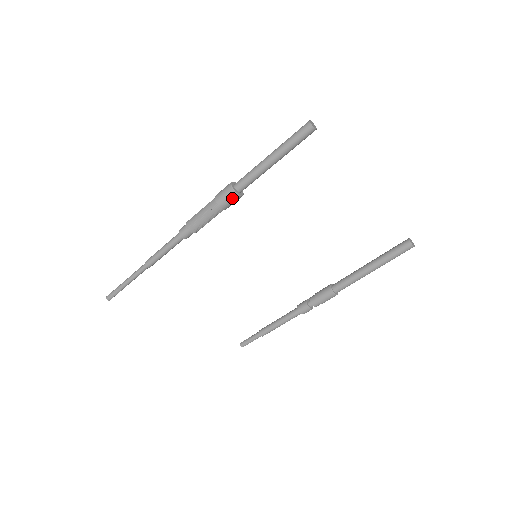
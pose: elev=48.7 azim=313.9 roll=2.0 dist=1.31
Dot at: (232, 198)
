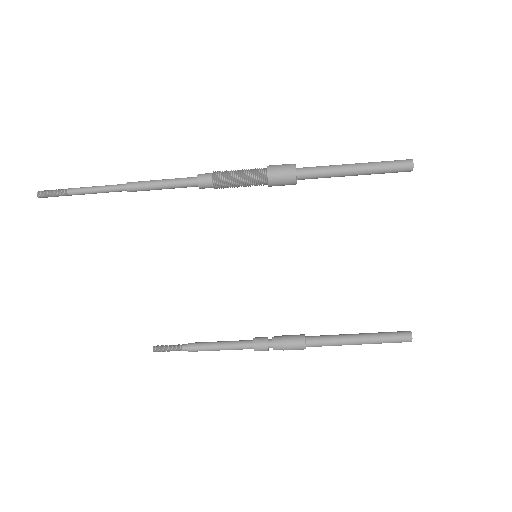
Dot at: (287, 178)
